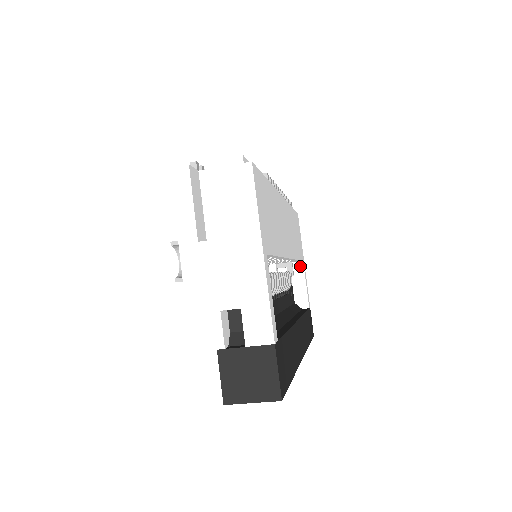
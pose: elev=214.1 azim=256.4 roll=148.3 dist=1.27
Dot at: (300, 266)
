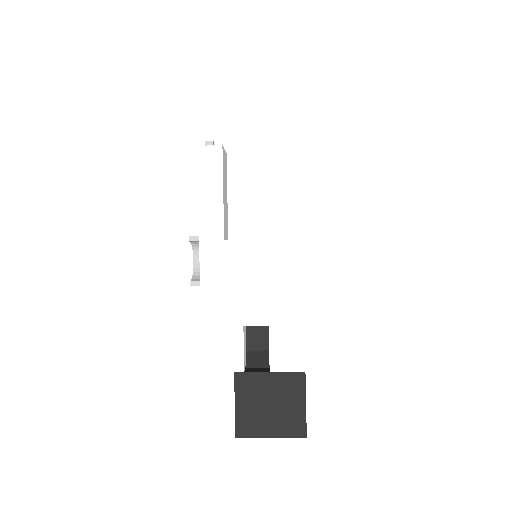
Dot at: occluded
